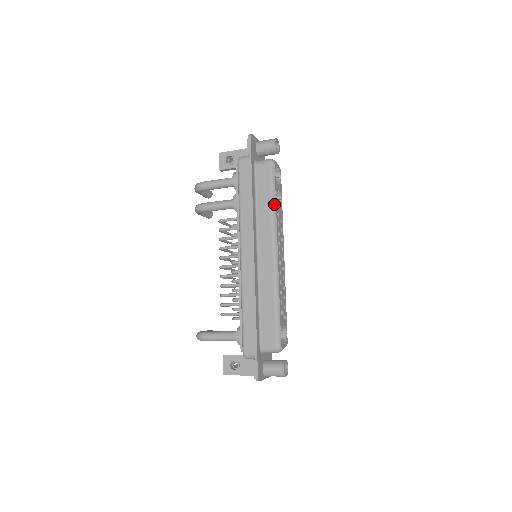
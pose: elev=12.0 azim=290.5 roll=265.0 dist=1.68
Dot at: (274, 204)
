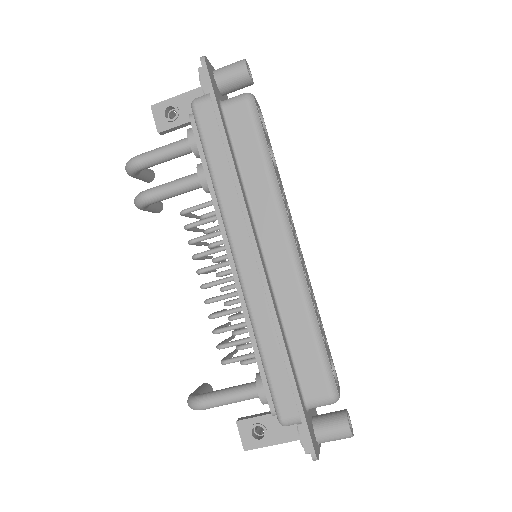
Dot at: (270, 165)
